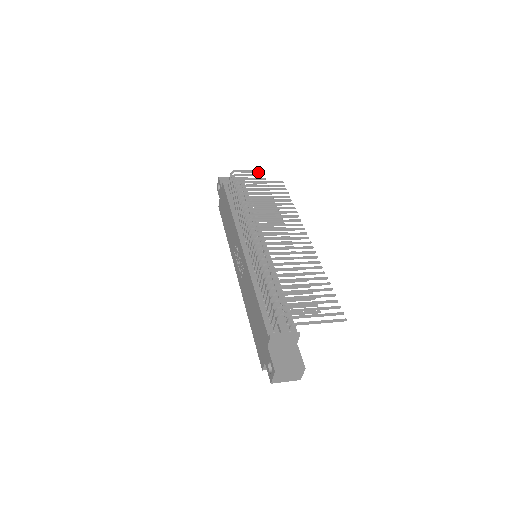
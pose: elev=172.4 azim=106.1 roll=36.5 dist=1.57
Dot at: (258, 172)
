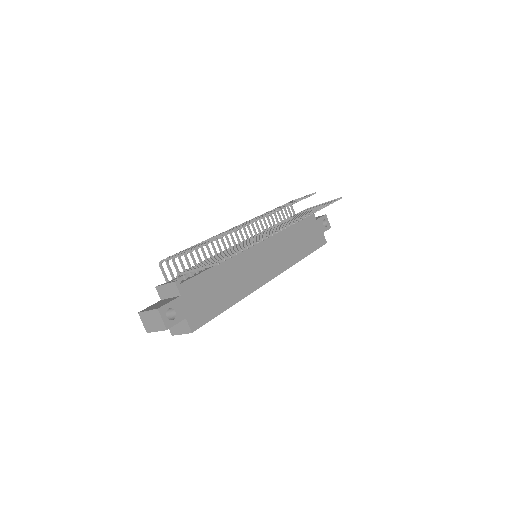
Dot at: occluded
